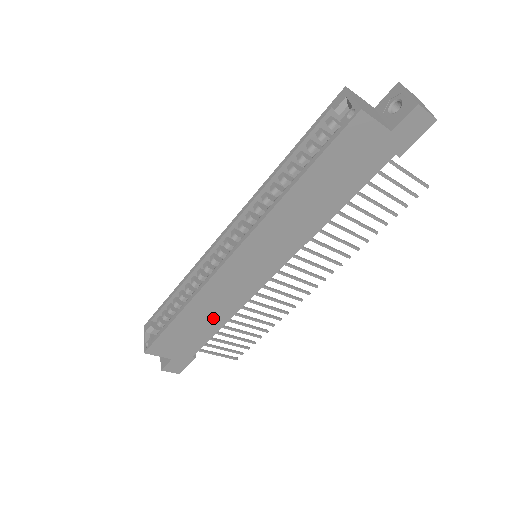
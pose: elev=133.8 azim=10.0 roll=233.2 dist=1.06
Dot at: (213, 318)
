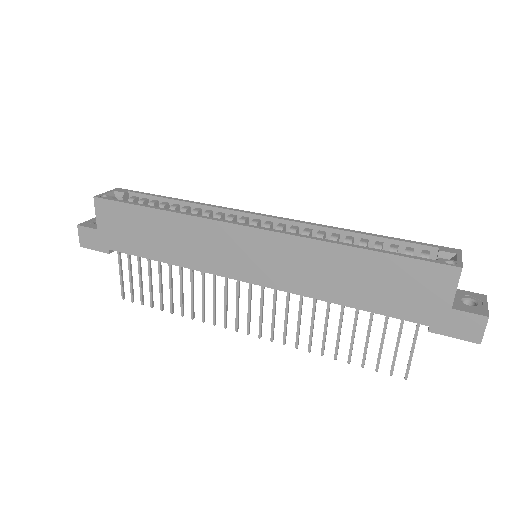
Dot at: (168, 247)
